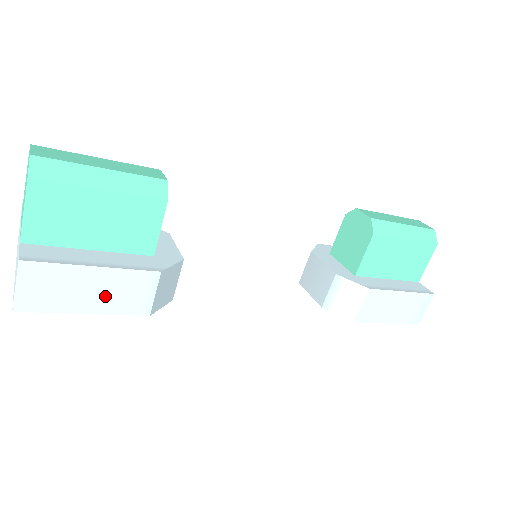
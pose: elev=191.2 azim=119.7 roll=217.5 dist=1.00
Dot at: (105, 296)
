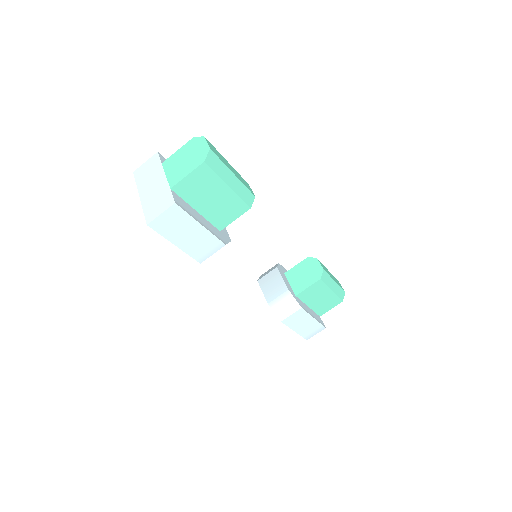
Dot at: (192, 242)
